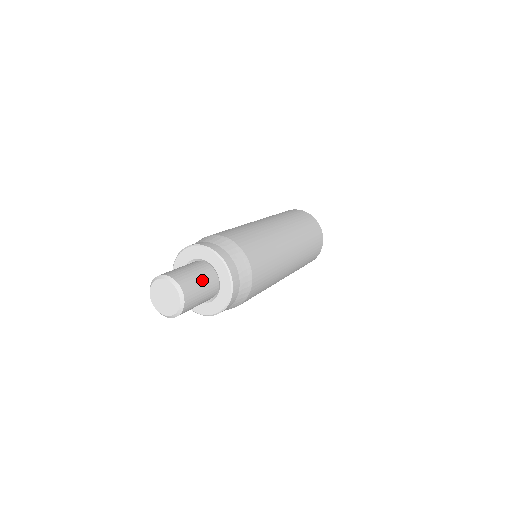
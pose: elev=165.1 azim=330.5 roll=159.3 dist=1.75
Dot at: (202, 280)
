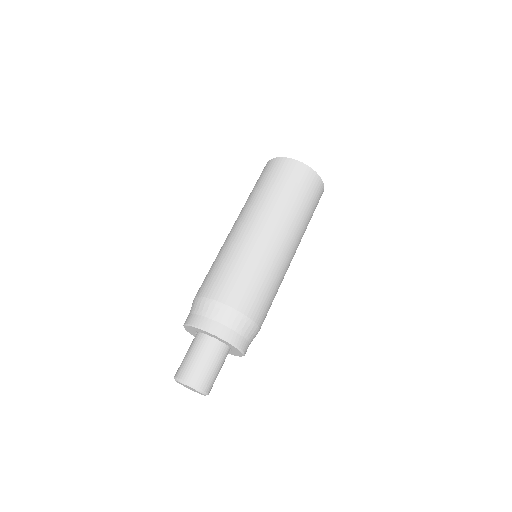
Dot at: (221, 367)
